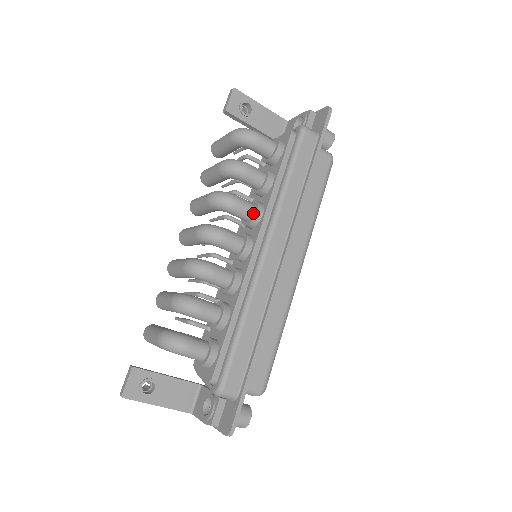
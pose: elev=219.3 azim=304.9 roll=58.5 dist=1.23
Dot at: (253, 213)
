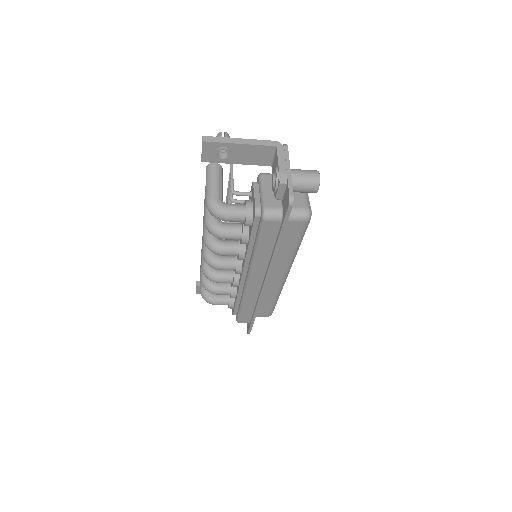
Dot at: (238, 255)
